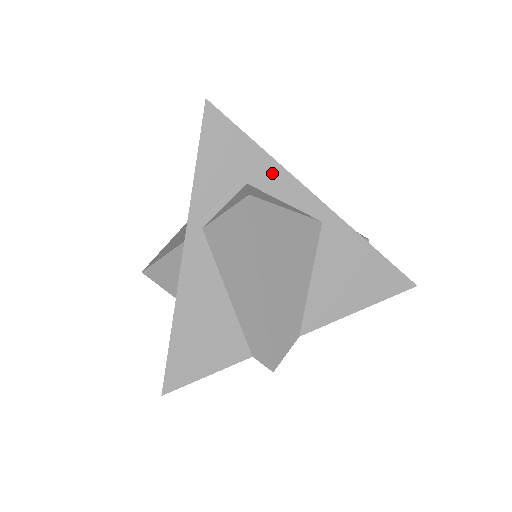
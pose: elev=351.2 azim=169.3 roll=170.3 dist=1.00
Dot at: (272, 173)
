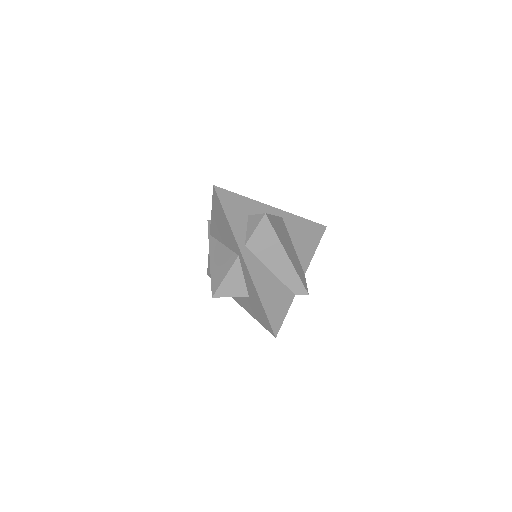
Dot at: (254, 206)
